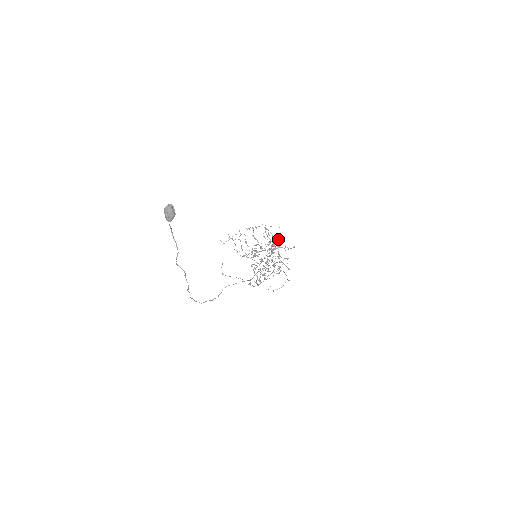
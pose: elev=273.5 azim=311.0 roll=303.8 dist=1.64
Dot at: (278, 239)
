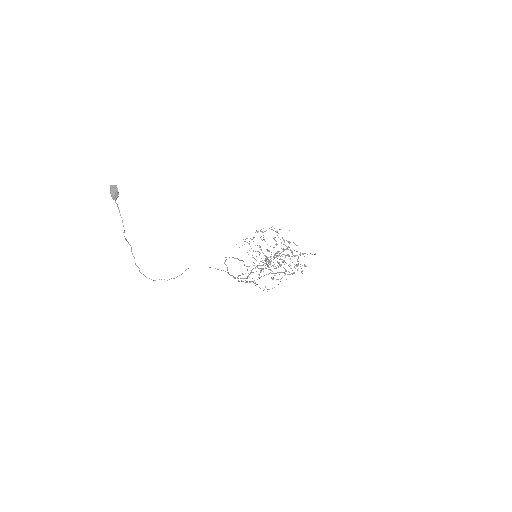
Dot at: occluded
